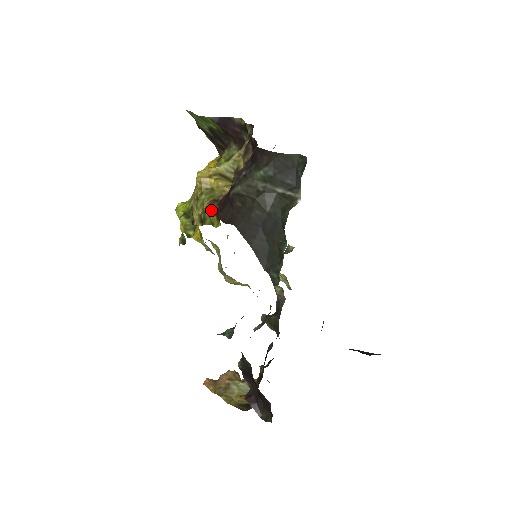
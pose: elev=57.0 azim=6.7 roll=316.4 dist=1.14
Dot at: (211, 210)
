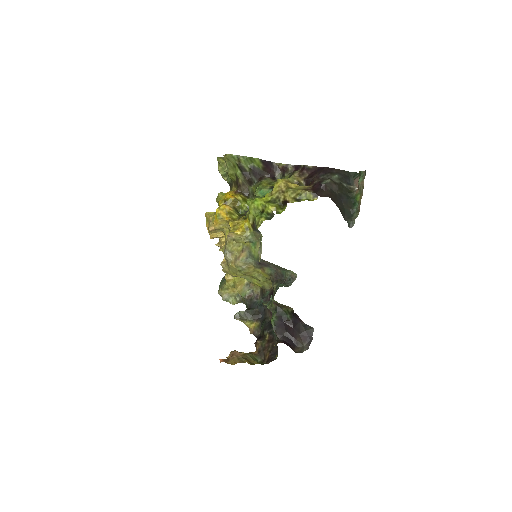
Dot at: (309, 192)
